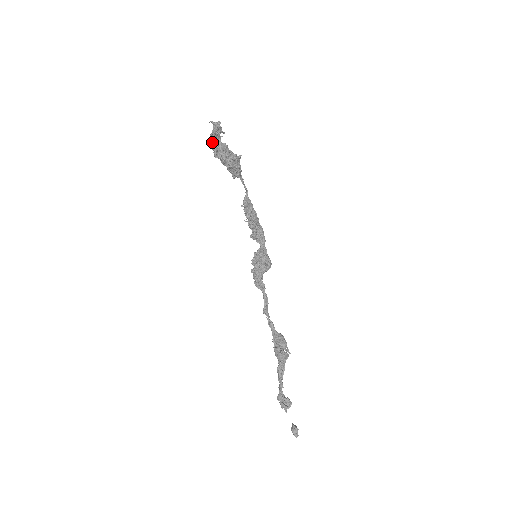
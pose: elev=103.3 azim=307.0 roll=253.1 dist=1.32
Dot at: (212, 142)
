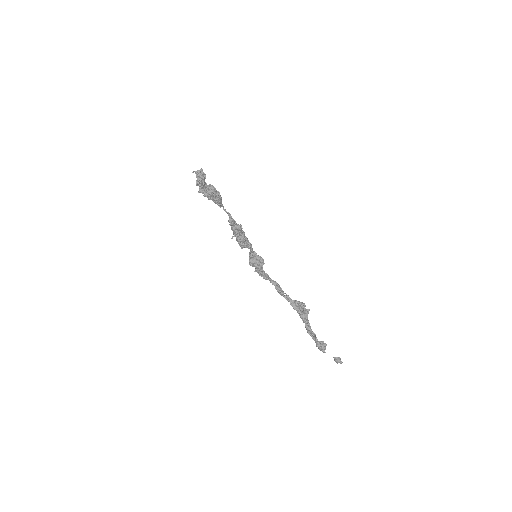
Dot at: (200, 186)
